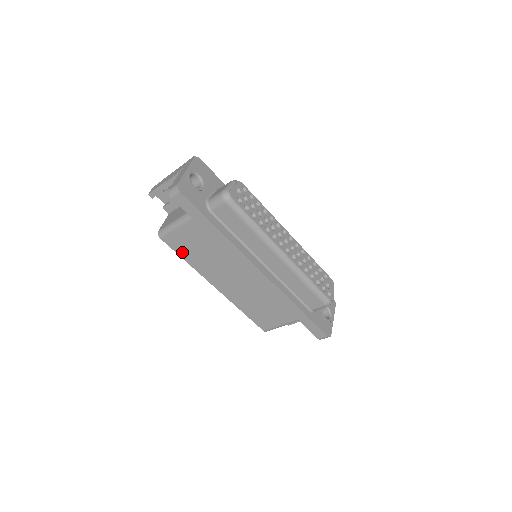
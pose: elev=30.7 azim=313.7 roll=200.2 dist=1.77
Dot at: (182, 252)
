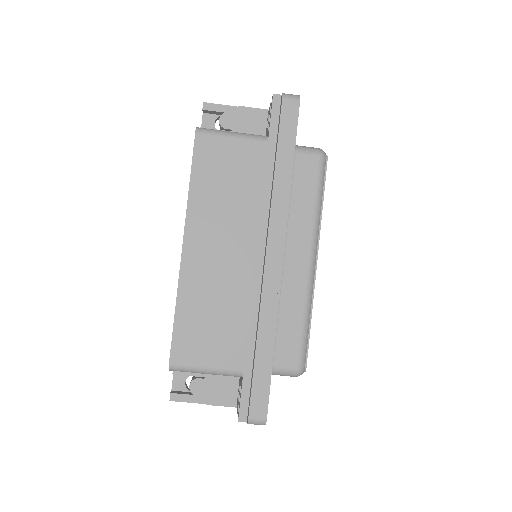
Dot at: (201, 169)
